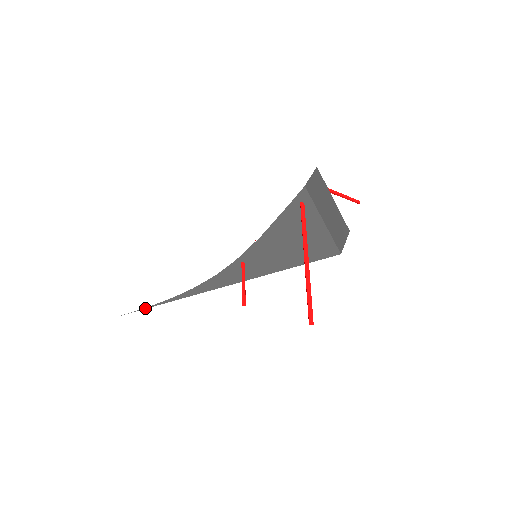
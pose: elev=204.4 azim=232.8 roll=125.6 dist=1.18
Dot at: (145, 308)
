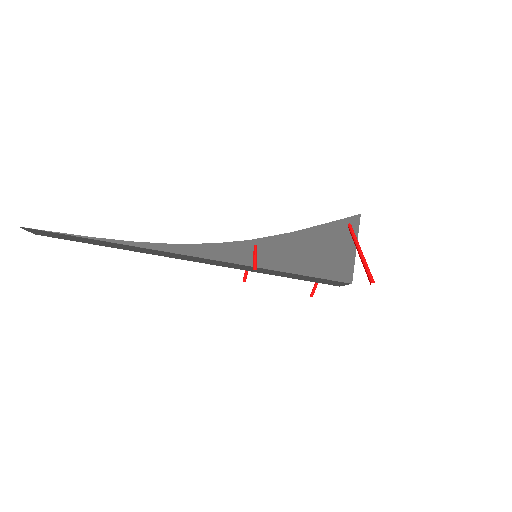
Dot at: (77, 235)
